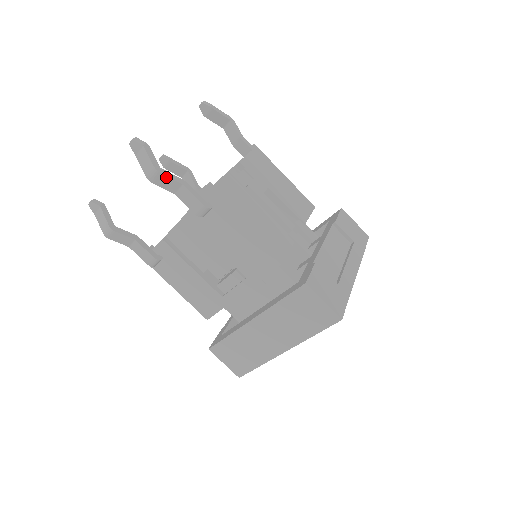
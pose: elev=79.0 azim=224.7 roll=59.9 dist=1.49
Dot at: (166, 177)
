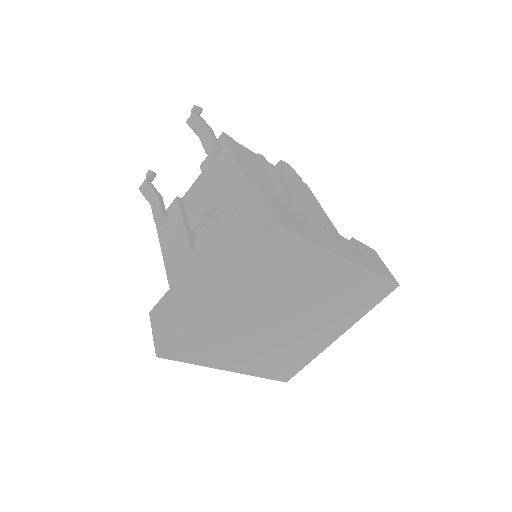
Dot at: (198, 118)
